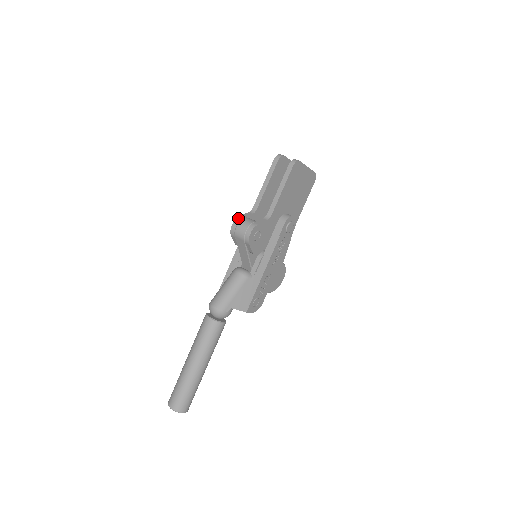
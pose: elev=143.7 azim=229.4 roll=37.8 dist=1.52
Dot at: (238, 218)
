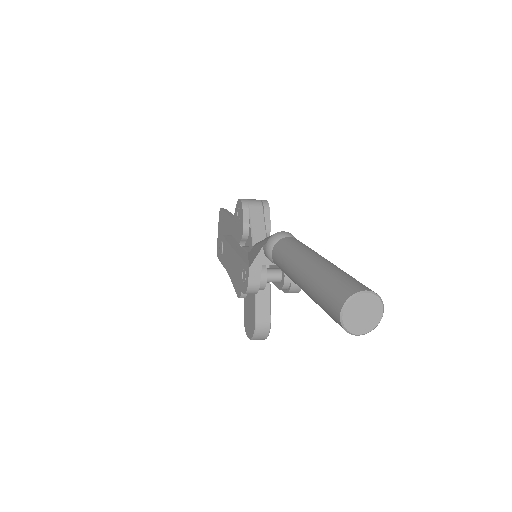
Dot at: occluded
